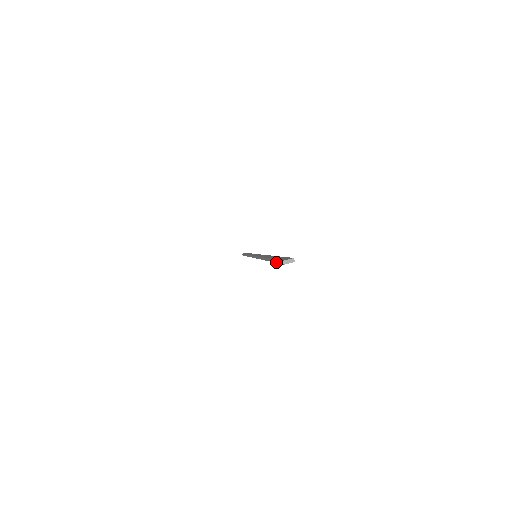
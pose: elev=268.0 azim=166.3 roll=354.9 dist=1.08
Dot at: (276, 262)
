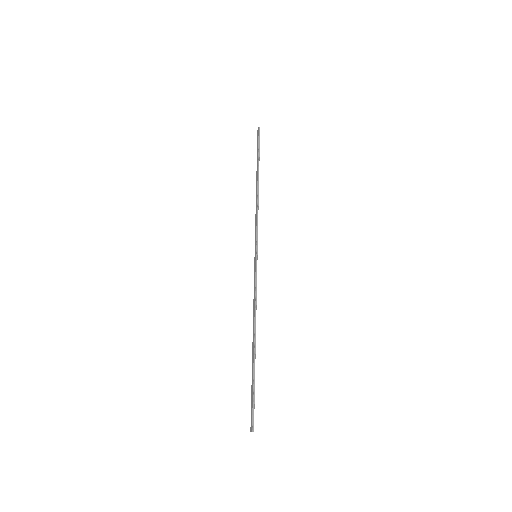
Dot at: (252, 404)
